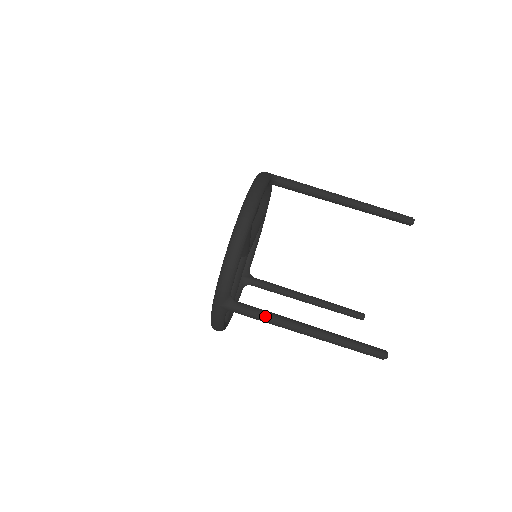
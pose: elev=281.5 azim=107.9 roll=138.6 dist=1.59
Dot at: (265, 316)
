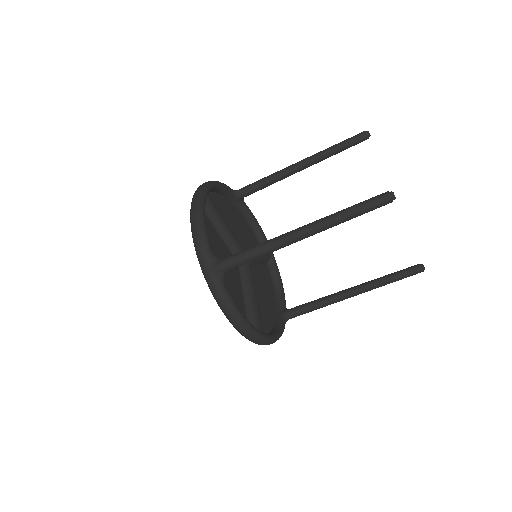
Dot at: occluded
